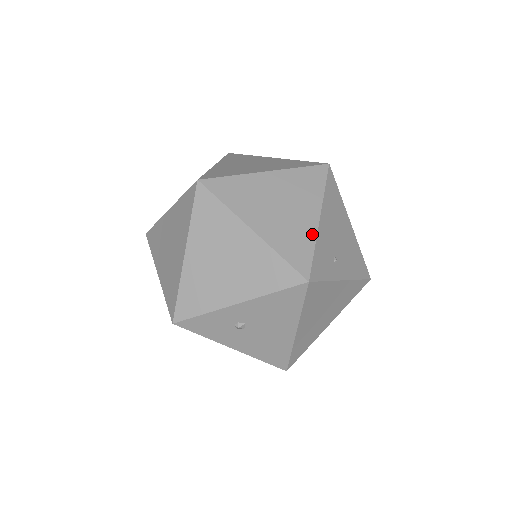
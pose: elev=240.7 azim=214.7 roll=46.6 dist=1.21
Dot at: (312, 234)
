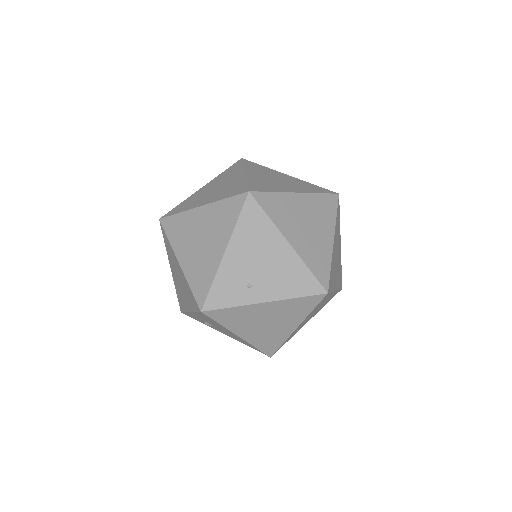
Dot at: (215, 268)
